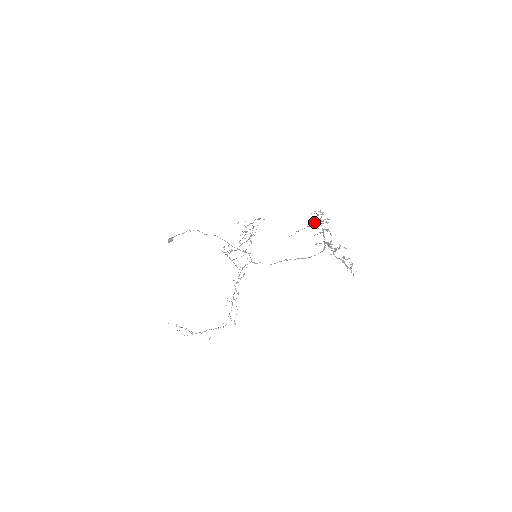
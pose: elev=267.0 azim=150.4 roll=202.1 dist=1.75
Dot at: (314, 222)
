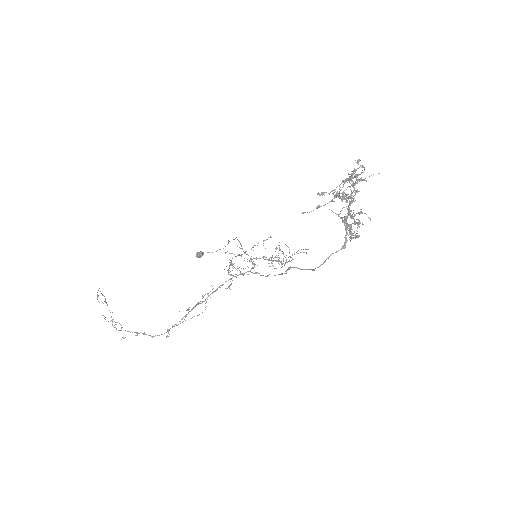
Dot at: (343, 180)
